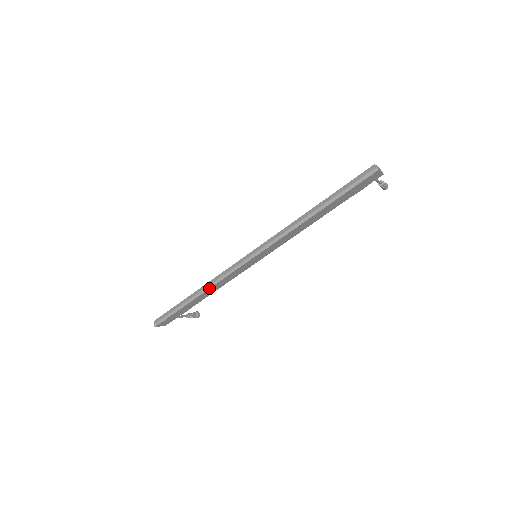
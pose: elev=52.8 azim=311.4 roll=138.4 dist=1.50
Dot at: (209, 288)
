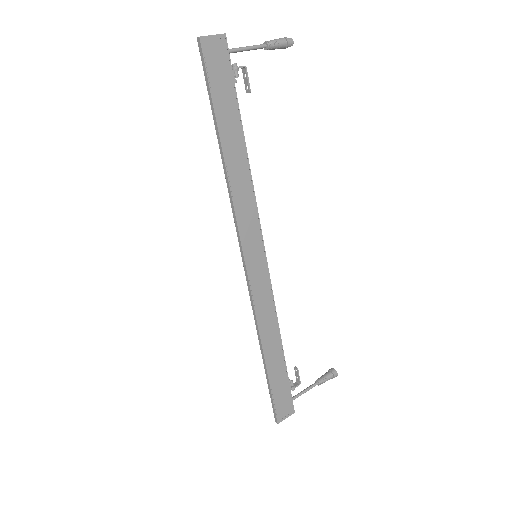
Dot at: (259, 334)
